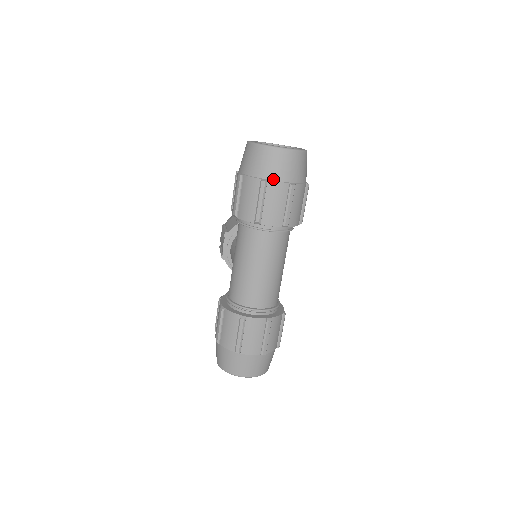
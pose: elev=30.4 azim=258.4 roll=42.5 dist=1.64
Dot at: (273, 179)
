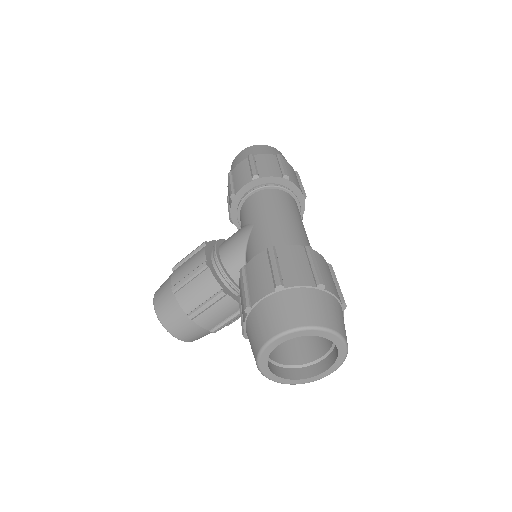
Dot at: (284, 160)
